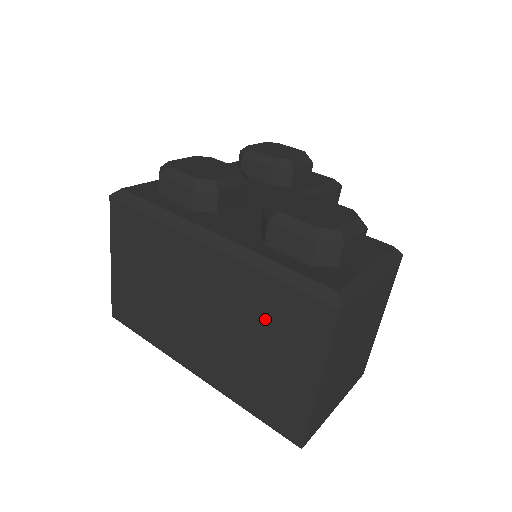
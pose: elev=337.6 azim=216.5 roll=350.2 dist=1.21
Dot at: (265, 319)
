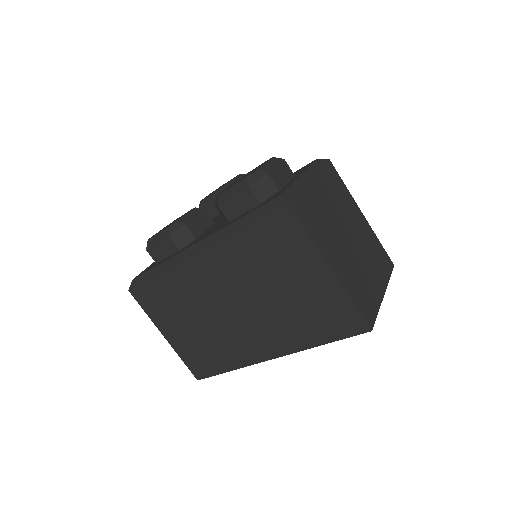
Dot at: (265, 262)
